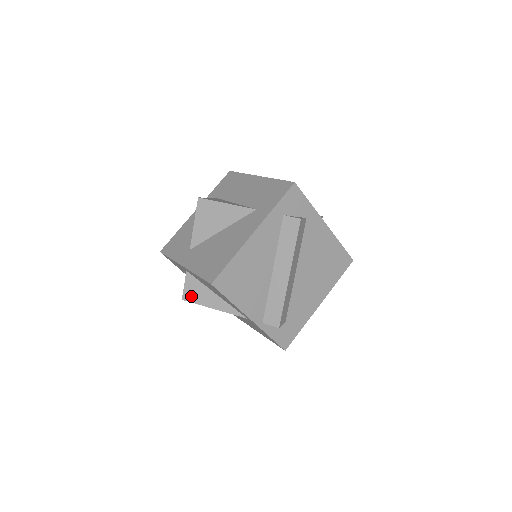
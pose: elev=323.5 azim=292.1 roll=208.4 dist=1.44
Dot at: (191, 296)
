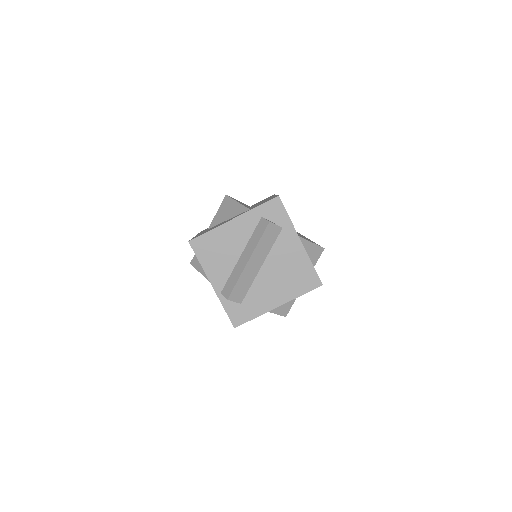
Dot at: (195, 262)
